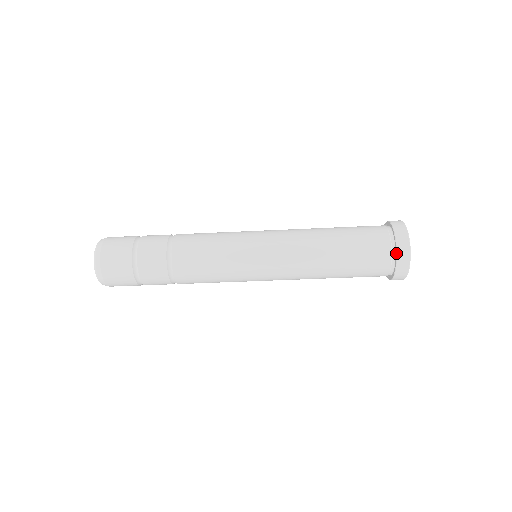
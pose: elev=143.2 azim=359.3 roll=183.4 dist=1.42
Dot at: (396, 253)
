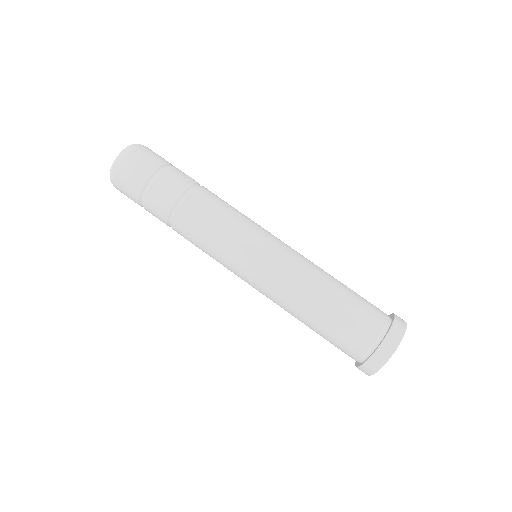
Dot at: (390, 327)
